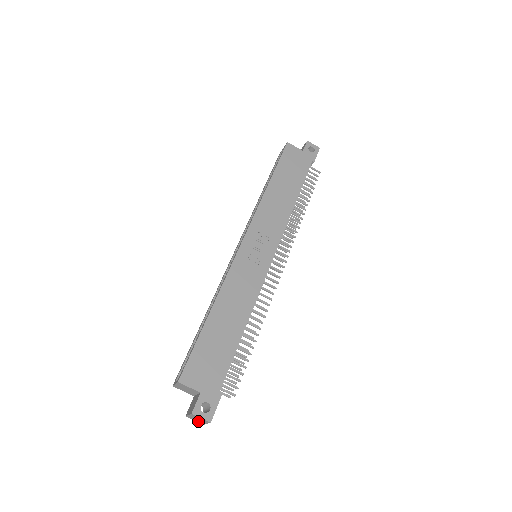
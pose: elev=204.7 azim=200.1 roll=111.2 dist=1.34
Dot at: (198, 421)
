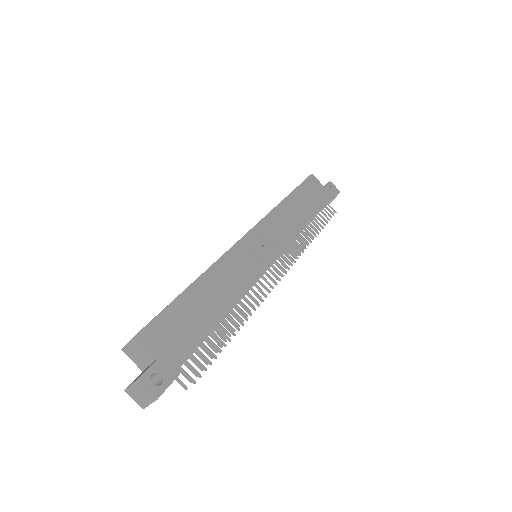
Dot at: (139, 400)
